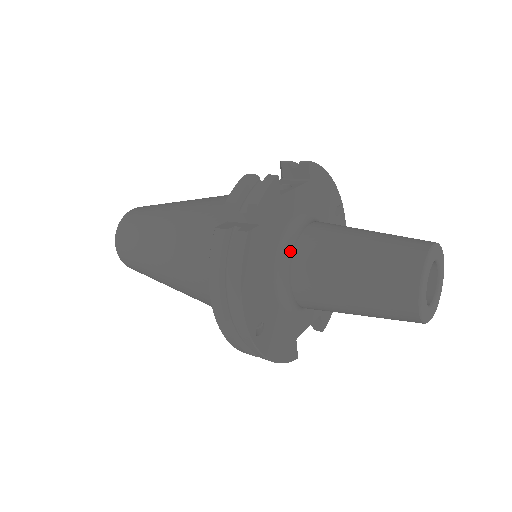
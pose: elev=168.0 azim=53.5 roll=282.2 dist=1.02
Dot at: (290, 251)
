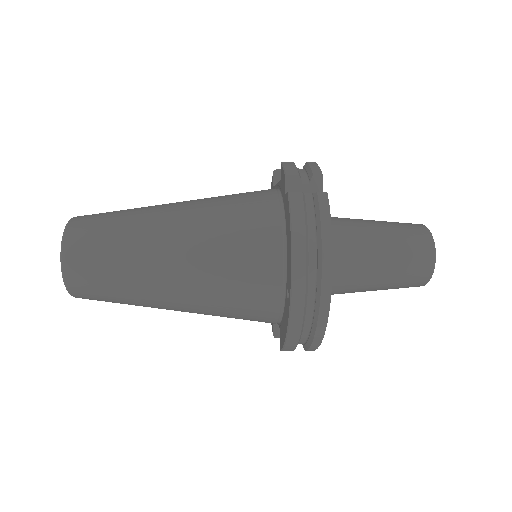
Dot at: occluded
